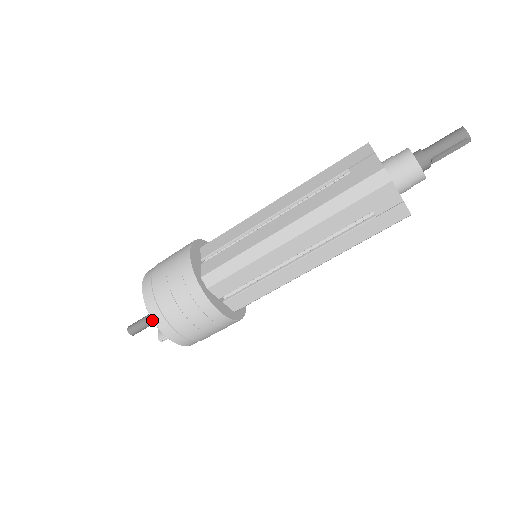
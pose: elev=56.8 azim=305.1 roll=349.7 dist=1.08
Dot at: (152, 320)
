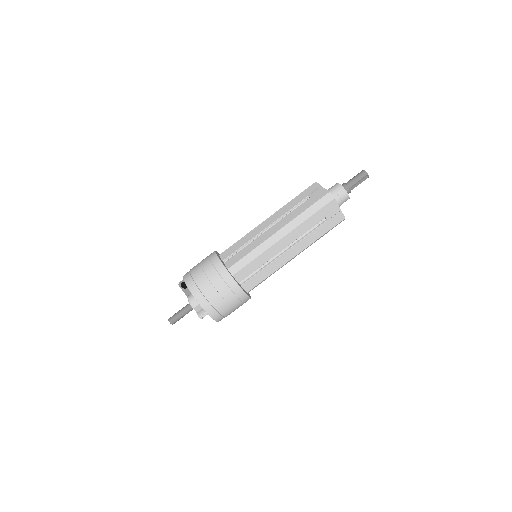
Dot at: (188, 310)
